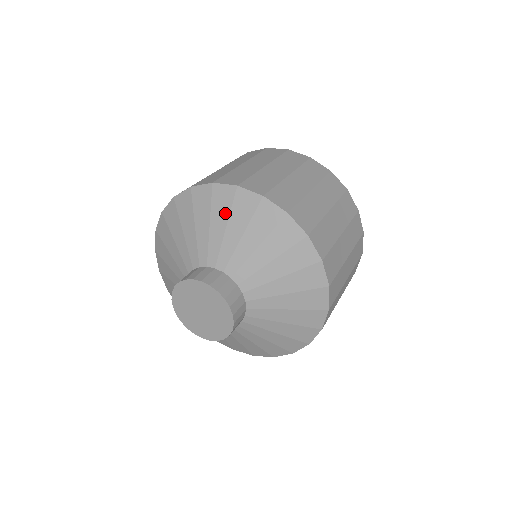
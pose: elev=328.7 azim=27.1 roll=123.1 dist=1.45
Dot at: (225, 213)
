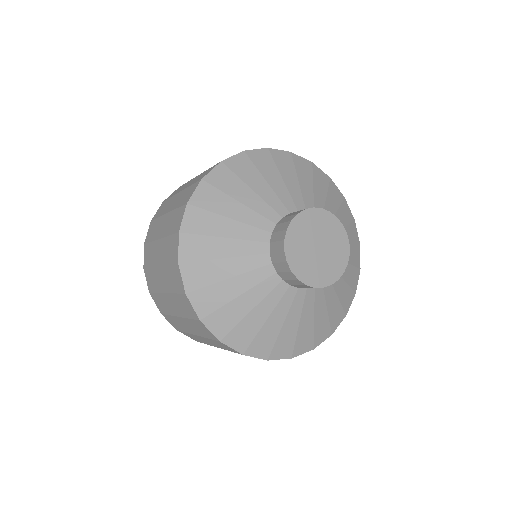
Dot at: (224, 198)
